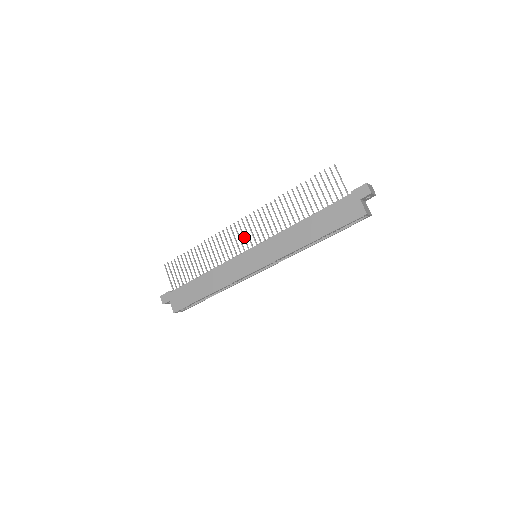
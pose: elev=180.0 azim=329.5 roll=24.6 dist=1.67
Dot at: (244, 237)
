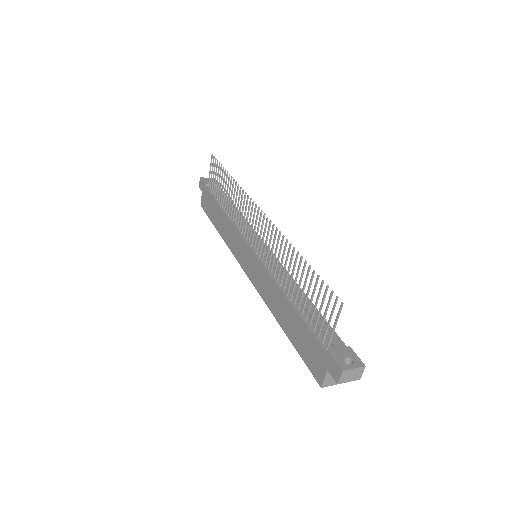
Dot at: (254, 230)
